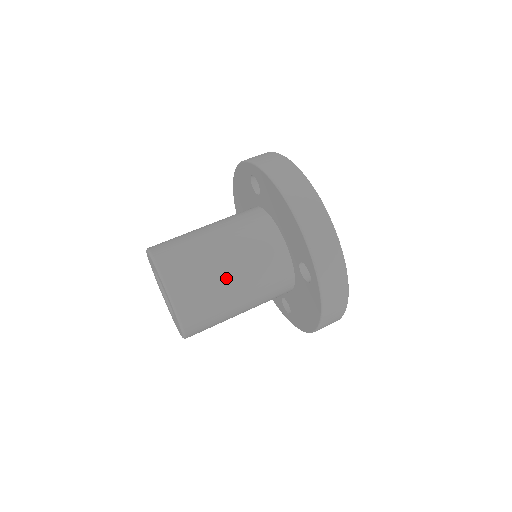
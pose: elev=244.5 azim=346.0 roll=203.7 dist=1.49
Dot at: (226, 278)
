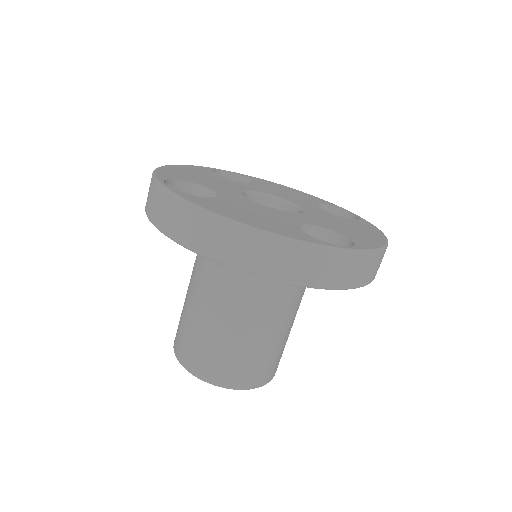
Dot at: (253, 335)
